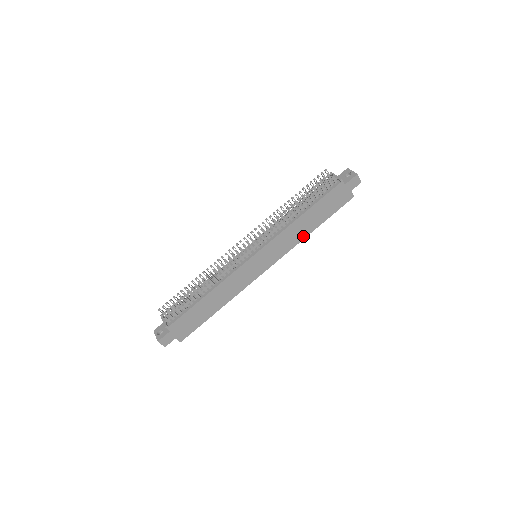
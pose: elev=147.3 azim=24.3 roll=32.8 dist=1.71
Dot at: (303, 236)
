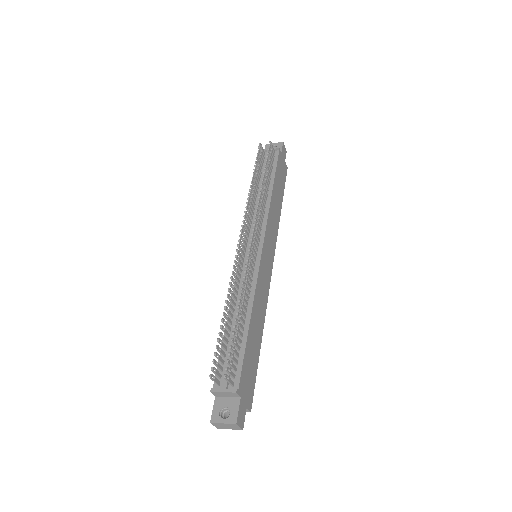
Dot at: (278, 218)
